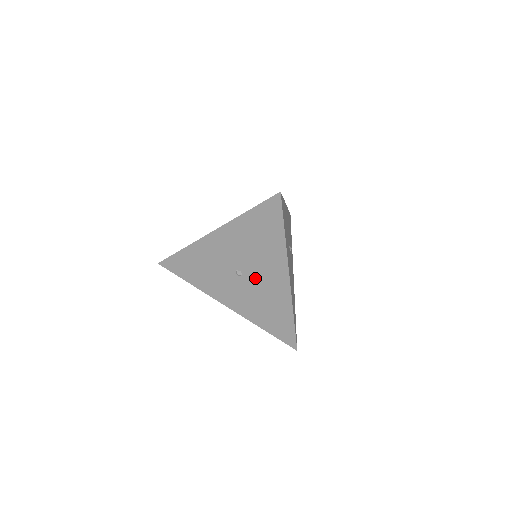
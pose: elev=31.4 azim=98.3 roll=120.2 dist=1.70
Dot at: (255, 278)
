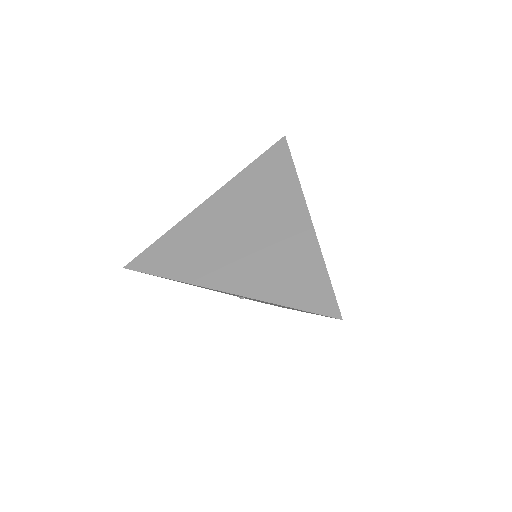
Dot at: occluded
